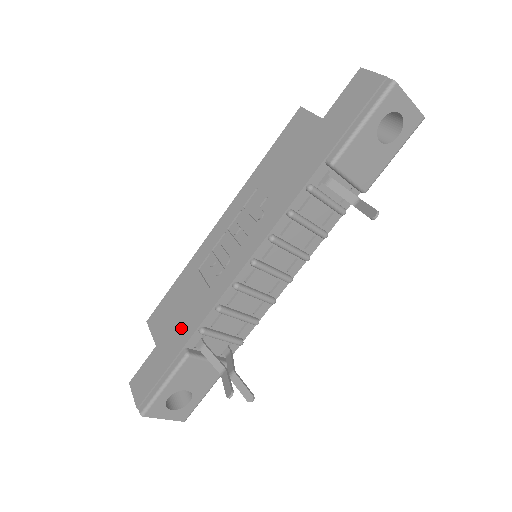
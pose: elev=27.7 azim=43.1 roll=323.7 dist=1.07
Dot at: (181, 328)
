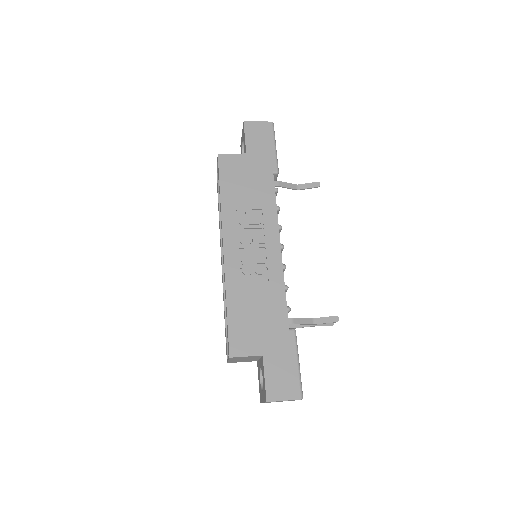
Dot at: (273, 323)
